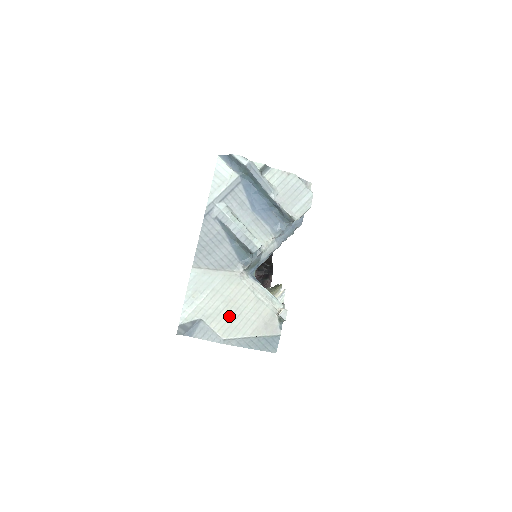
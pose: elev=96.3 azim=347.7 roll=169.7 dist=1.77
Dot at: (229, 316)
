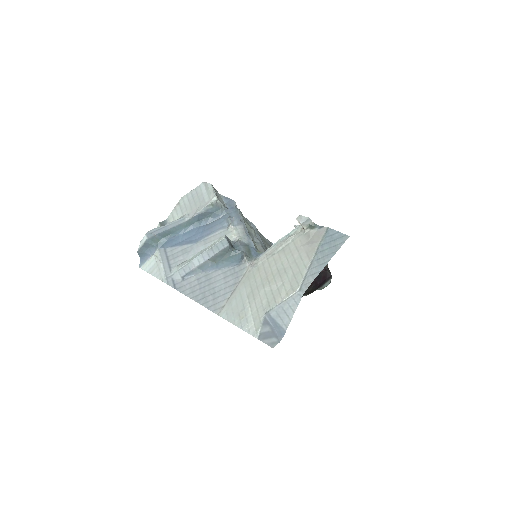
Dot at: (280, 282)
